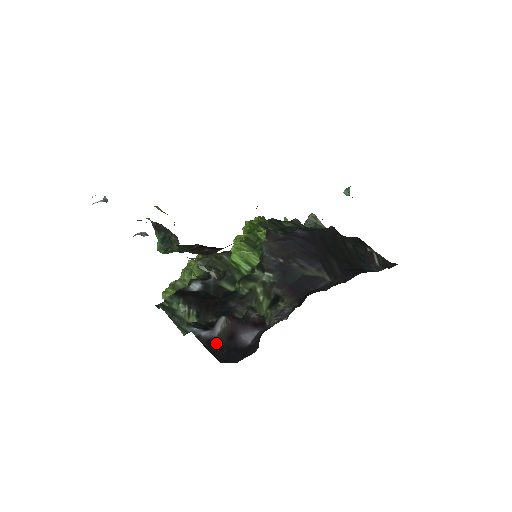
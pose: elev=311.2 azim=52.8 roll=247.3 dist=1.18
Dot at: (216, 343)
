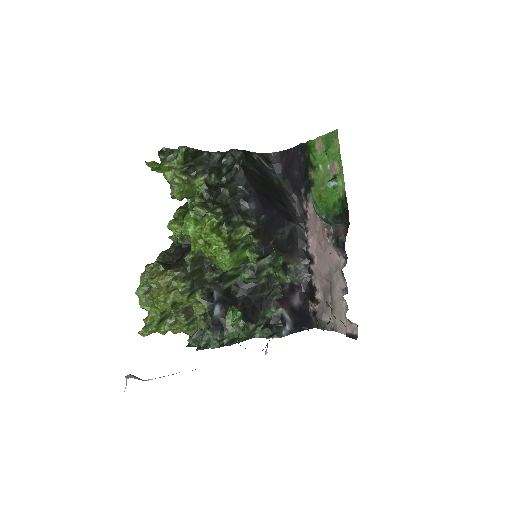
Dot at: (297, 323)
